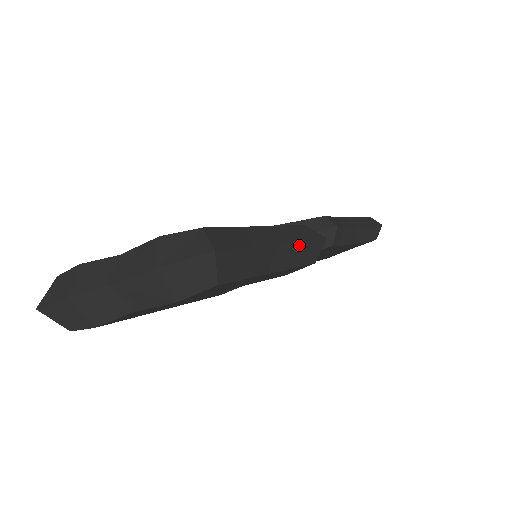
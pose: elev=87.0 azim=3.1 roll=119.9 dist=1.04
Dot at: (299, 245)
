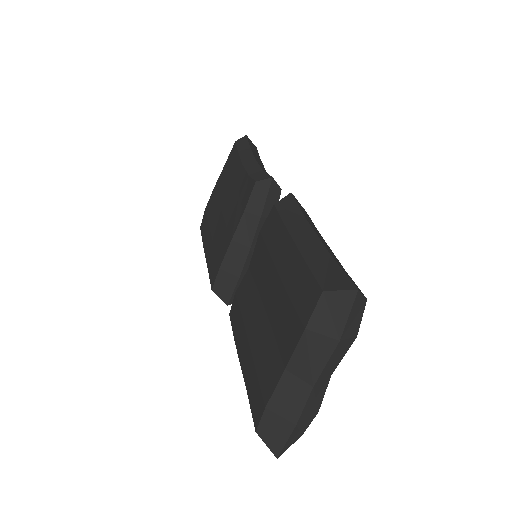
Dot at: (306, 219)
